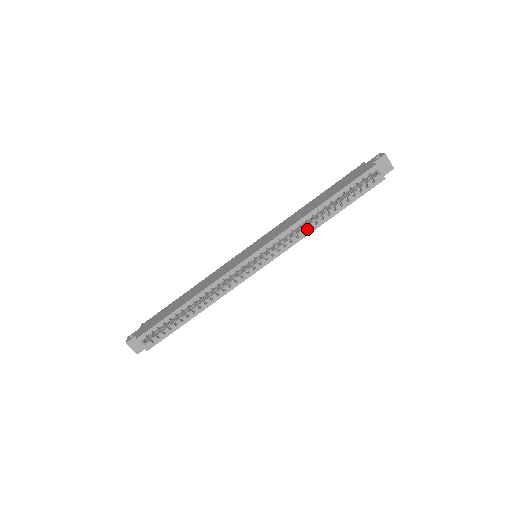
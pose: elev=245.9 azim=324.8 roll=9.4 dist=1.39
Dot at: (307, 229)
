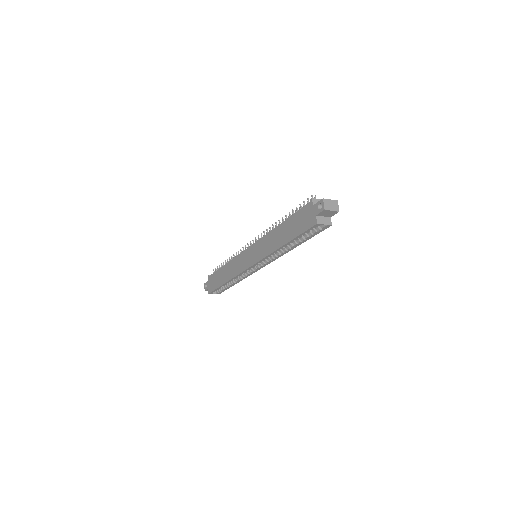
Dot at: (282, 253)
